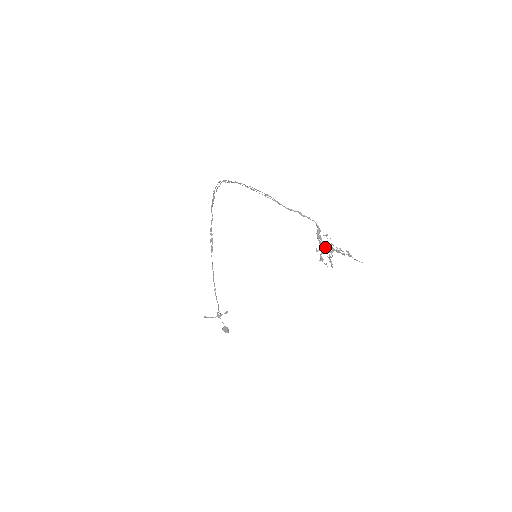
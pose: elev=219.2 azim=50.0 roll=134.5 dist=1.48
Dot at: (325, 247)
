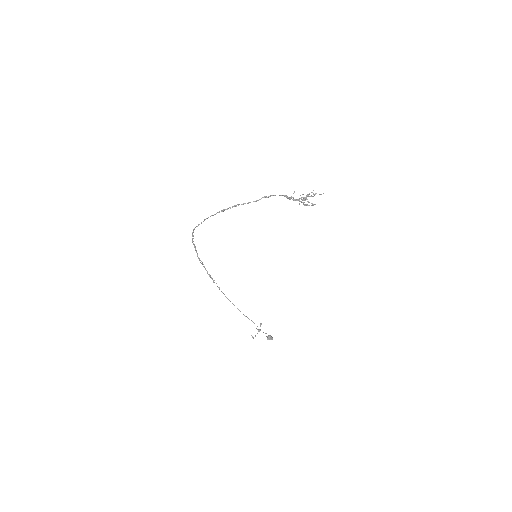
Dot at: occluded
